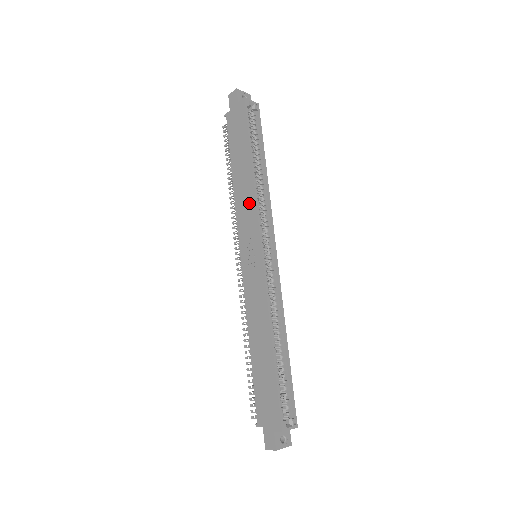
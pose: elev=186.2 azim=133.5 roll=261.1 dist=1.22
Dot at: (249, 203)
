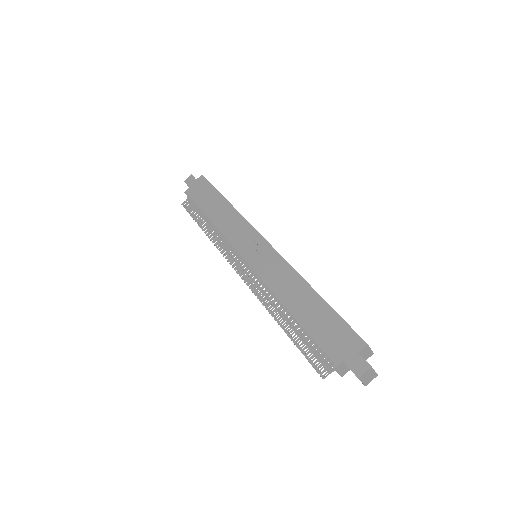
Dot at: (236, 221)
